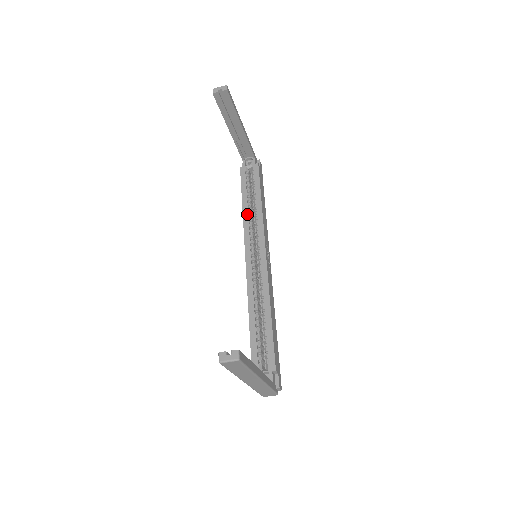
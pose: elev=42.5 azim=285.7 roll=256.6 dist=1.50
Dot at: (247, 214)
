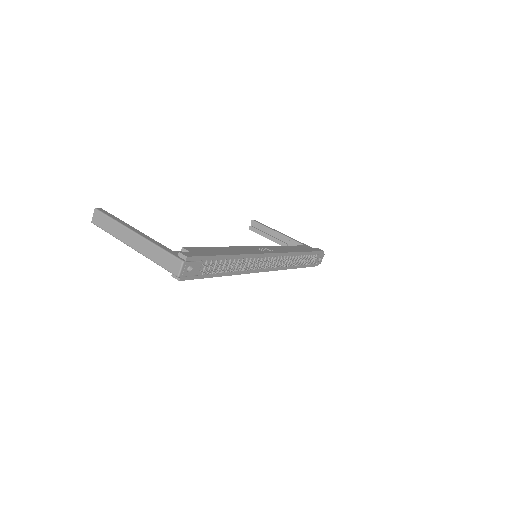
Dot at: occluded
